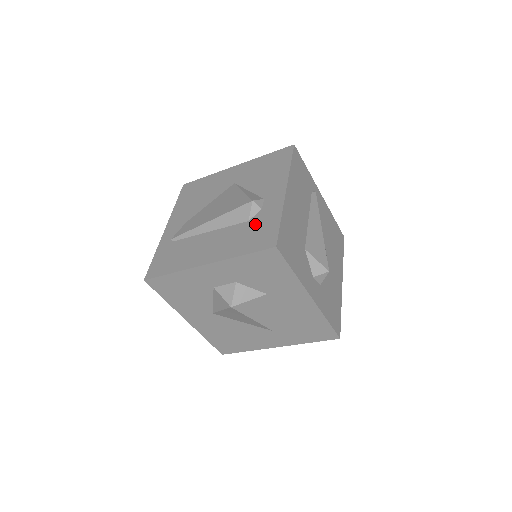
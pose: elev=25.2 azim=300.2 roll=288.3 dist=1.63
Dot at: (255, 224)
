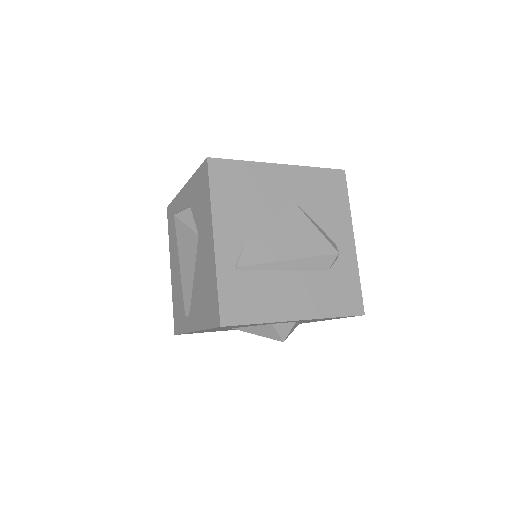
Dot at: (337, 278)
